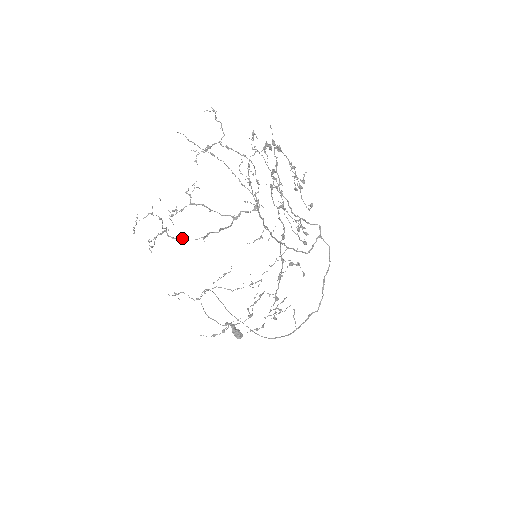
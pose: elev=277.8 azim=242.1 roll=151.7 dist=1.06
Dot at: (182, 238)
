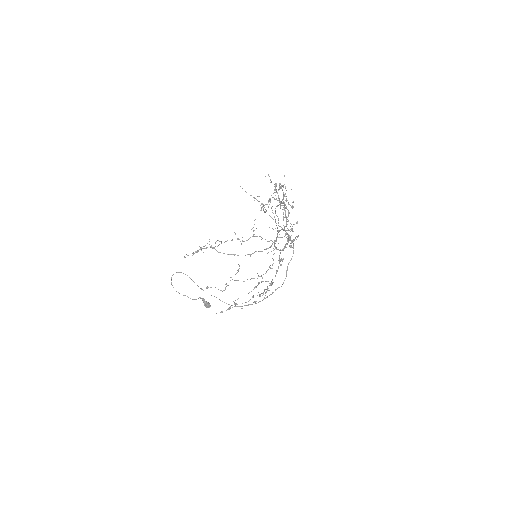
Dot at: (233, 254)
